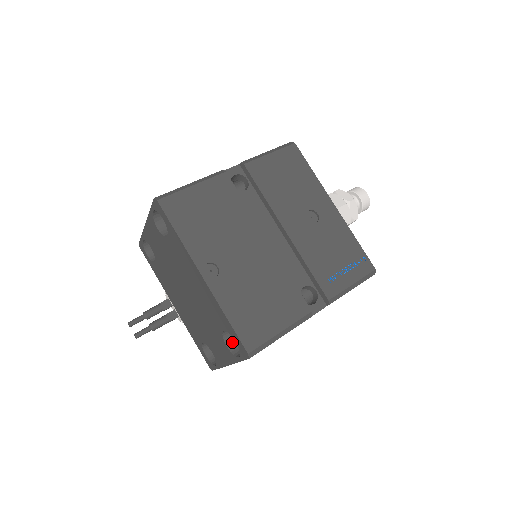
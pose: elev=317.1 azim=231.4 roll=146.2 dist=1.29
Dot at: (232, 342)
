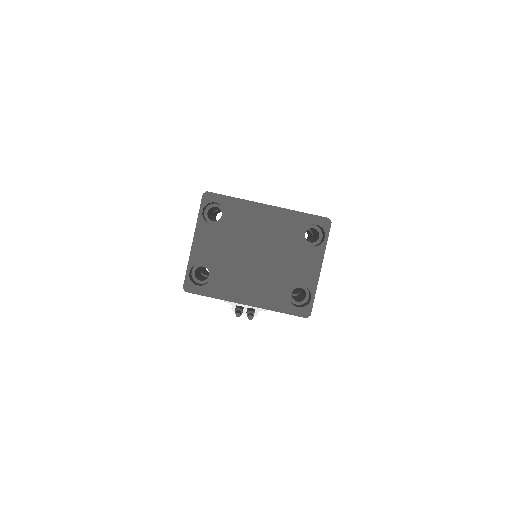
Dot at: (311, 246)
